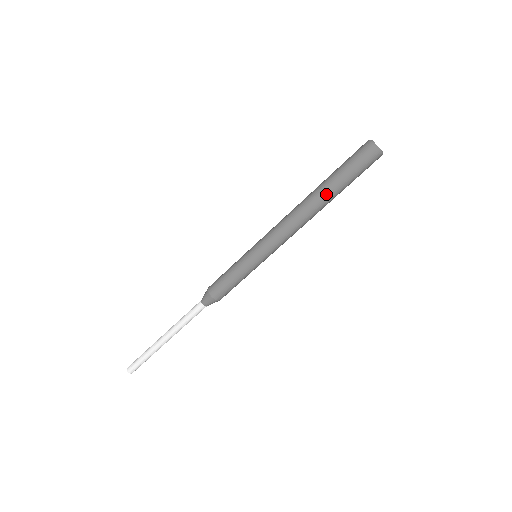
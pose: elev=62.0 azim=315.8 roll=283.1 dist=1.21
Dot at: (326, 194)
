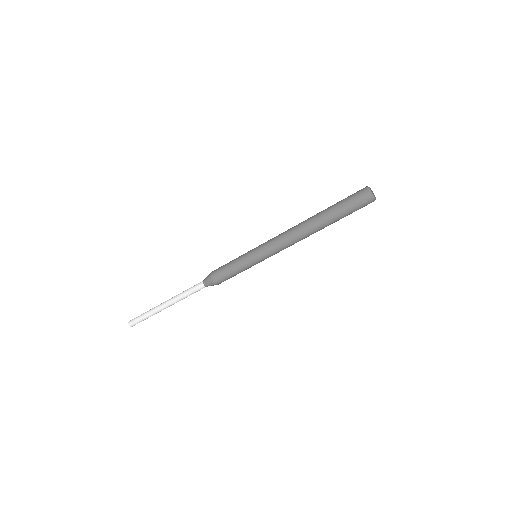
Dot at: (325, 223)
